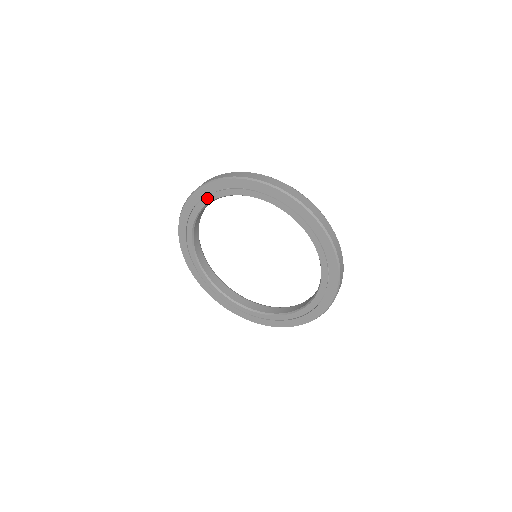
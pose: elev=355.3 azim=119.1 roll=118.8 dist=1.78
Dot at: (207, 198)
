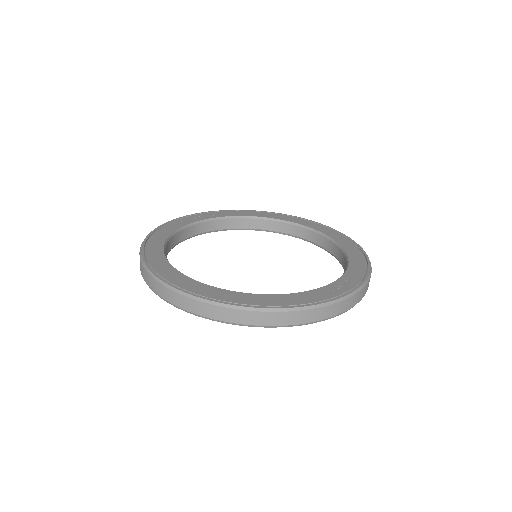
Dot at: occluded
